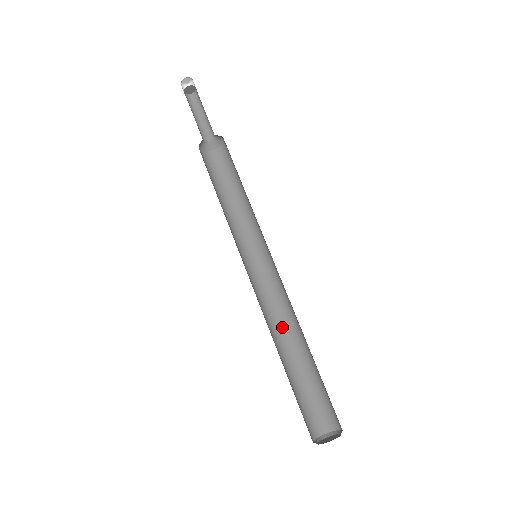
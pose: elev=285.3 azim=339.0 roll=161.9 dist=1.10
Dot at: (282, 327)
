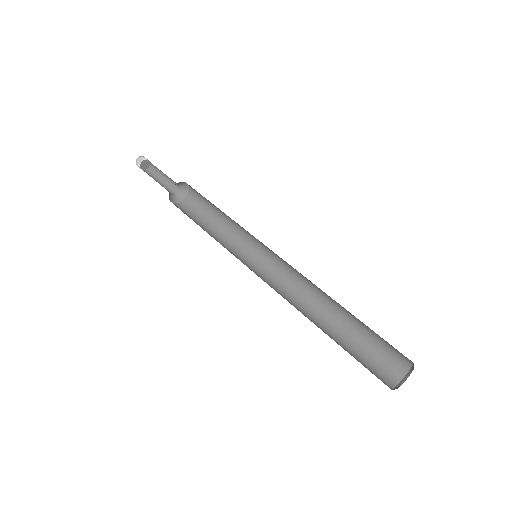
Dot at: (305, 310)
